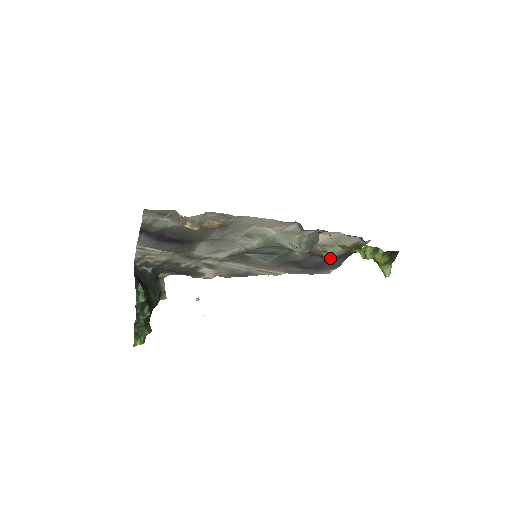
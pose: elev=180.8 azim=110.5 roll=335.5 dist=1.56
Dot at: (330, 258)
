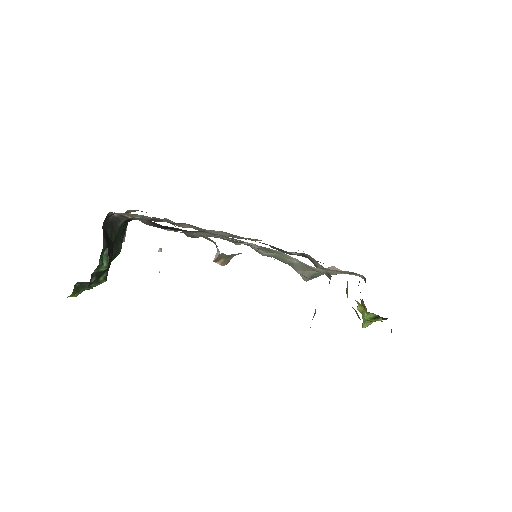
Dot at: (318, 261)
